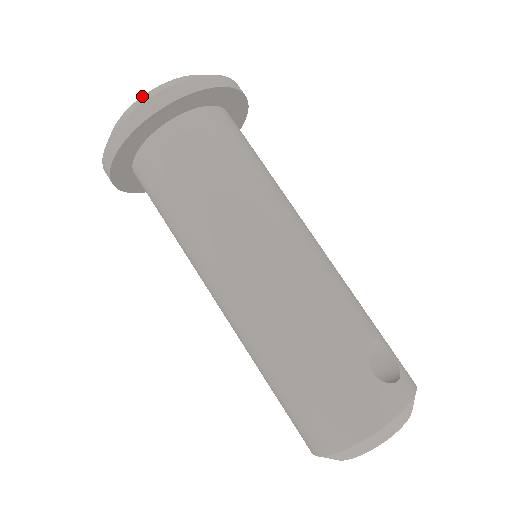
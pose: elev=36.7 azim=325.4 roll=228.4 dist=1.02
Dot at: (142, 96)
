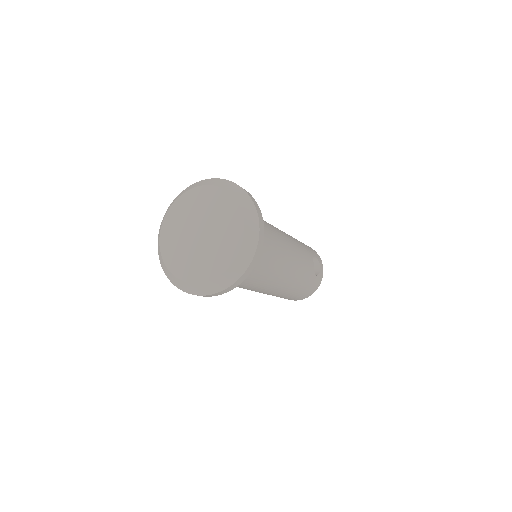
Dot at: (228, 270)
